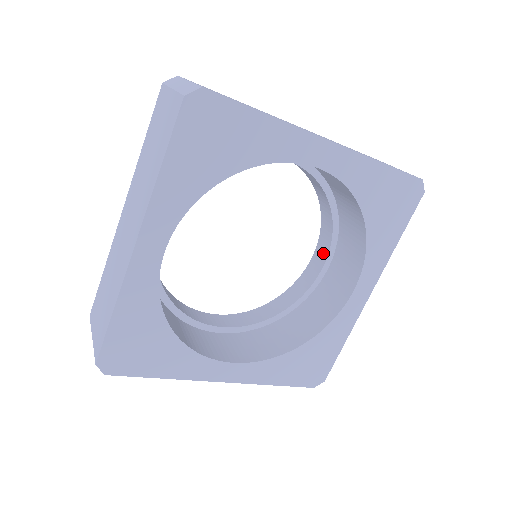
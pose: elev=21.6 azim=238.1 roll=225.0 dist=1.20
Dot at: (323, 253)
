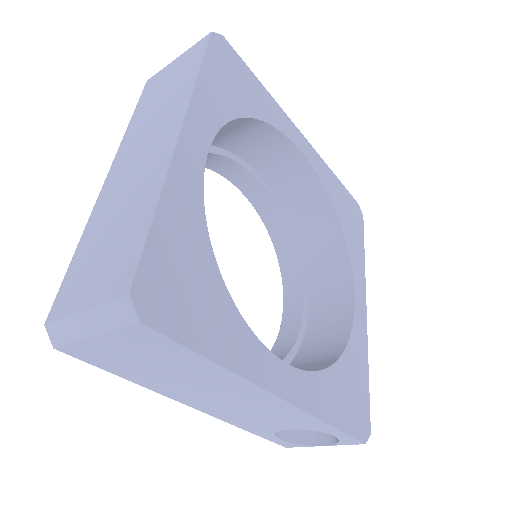
Dot at: (296, 296)
